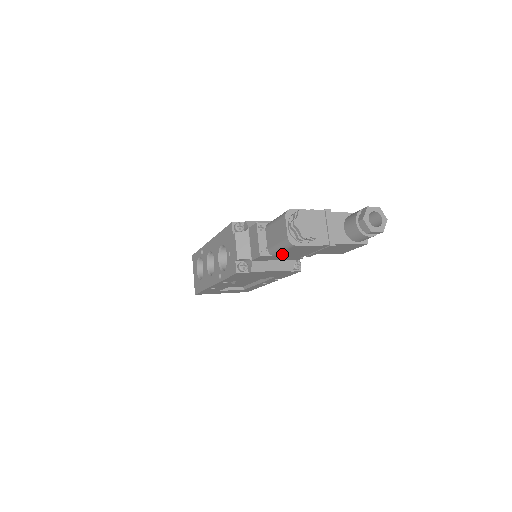
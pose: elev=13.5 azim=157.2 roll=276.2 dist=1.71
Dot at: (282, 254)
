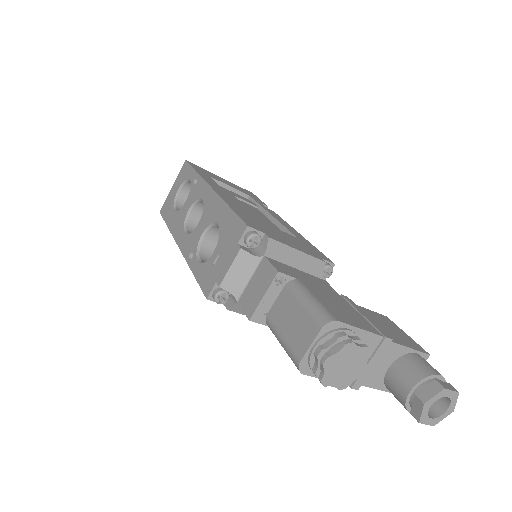
Dot at: occluded
